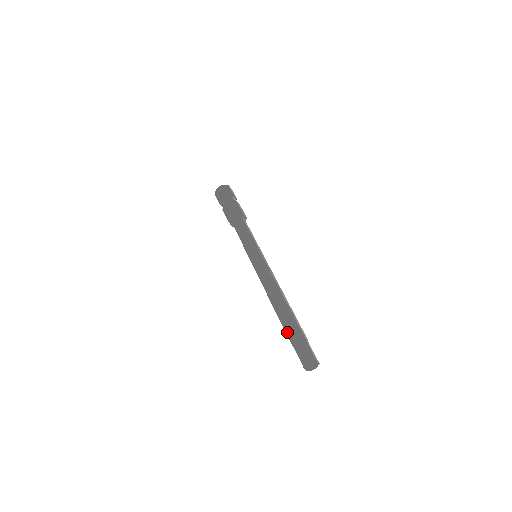
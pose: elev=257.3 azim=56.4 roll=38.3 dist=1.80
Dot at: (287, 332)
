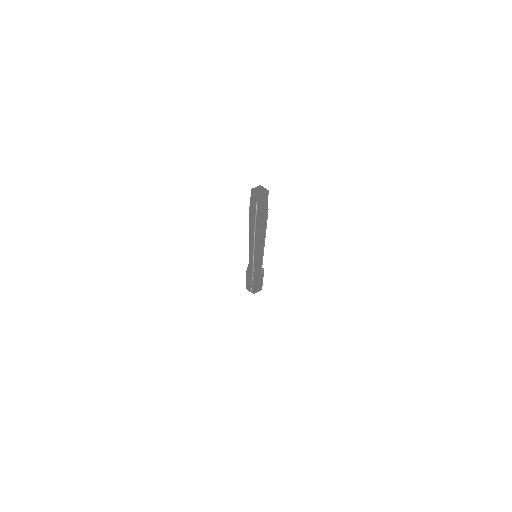
Dot at: occluded
